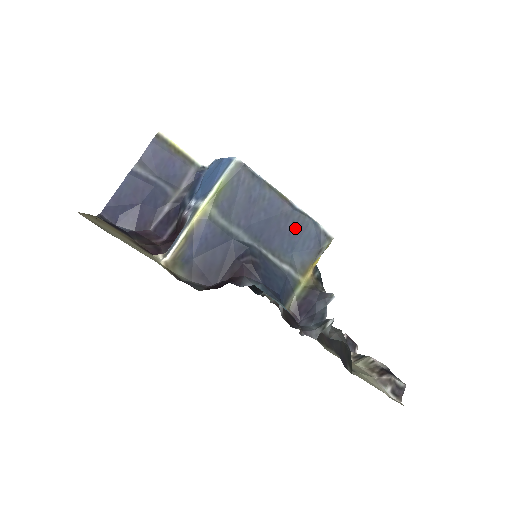
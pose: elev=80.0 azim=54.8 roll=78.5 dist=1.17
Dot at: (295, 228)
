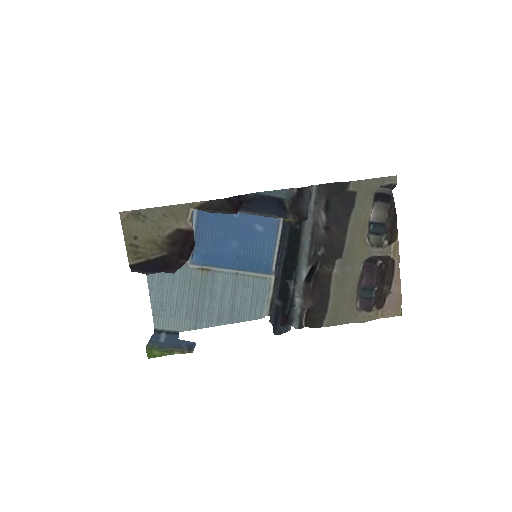
Dot at: occluded
